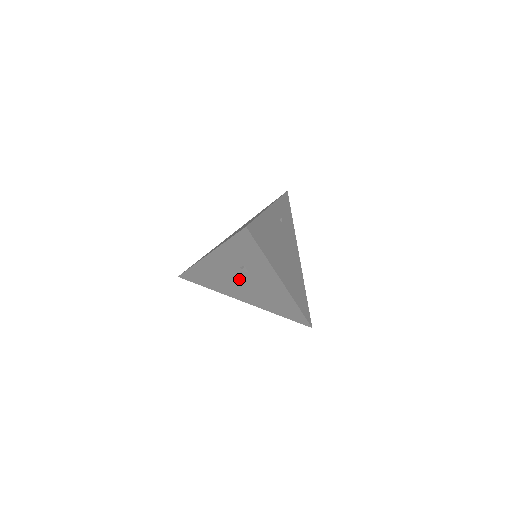
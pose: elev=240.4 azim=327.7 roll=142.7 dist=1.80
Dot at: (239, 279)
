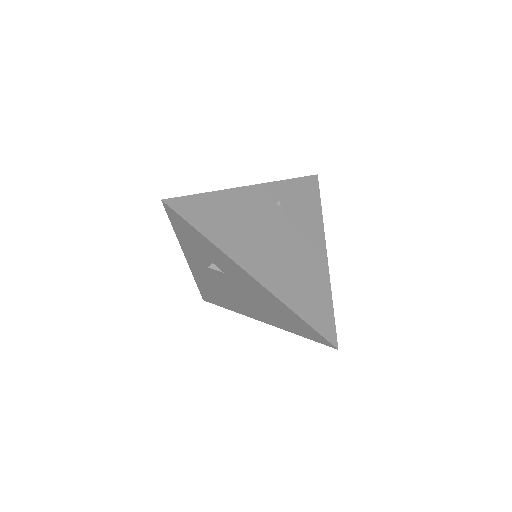
Dot at: (228, 286)
